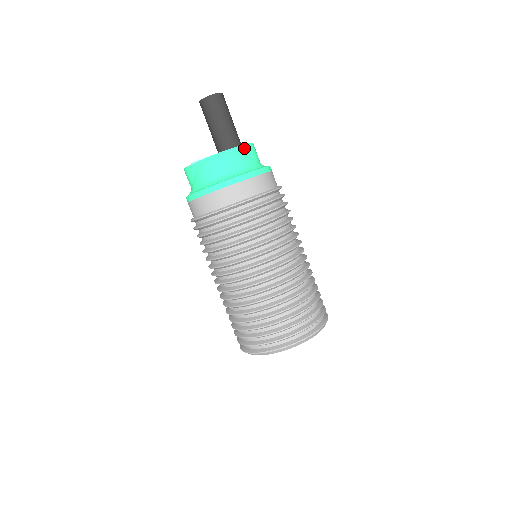
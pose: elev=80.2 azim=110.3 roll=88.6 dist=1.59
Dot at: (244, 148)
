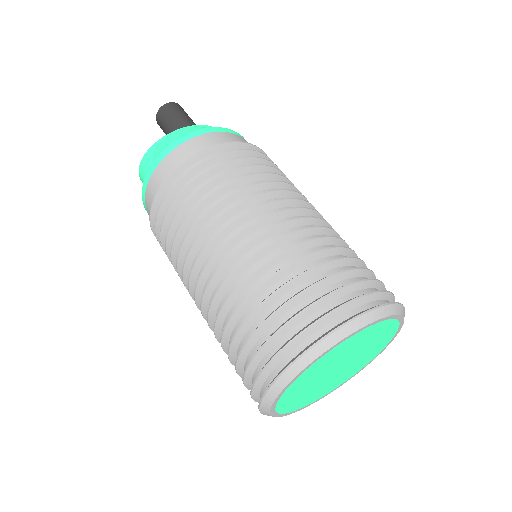
Dot at: occluded
